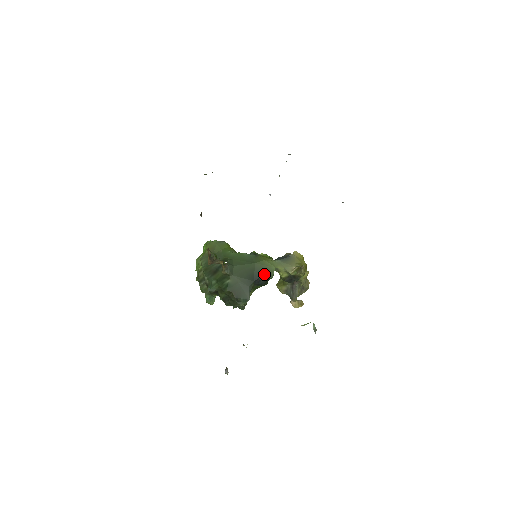
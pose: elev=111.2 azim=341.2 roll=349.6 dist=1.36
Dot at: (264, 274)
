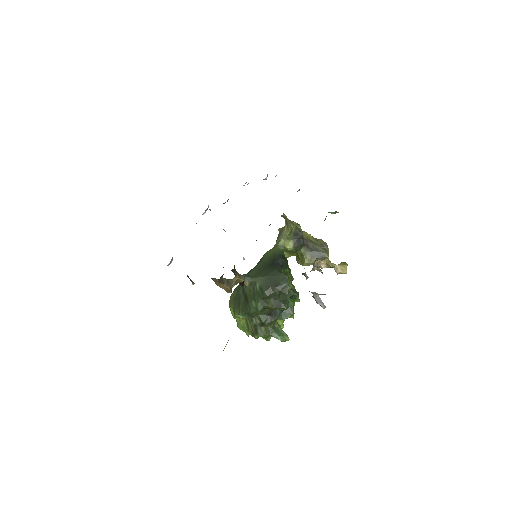
Dot at: (275, 256)
